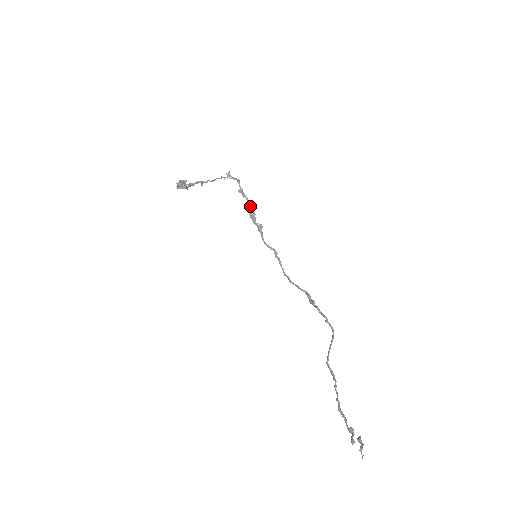
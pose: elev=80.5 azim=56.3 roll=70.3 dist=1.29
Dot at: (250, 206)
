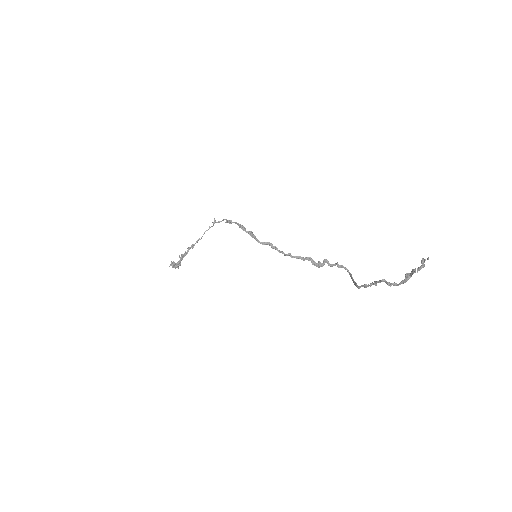
Dot at: (238, 223)
